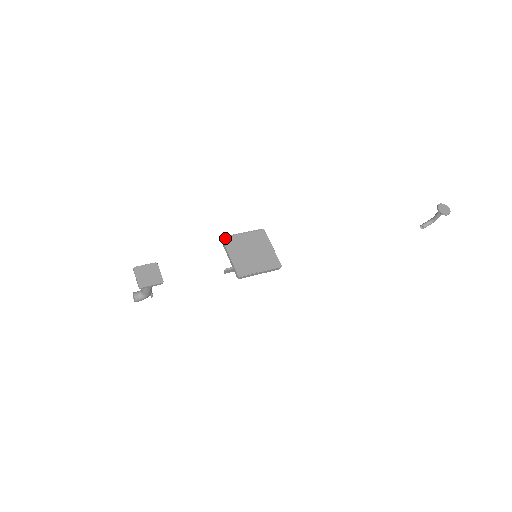
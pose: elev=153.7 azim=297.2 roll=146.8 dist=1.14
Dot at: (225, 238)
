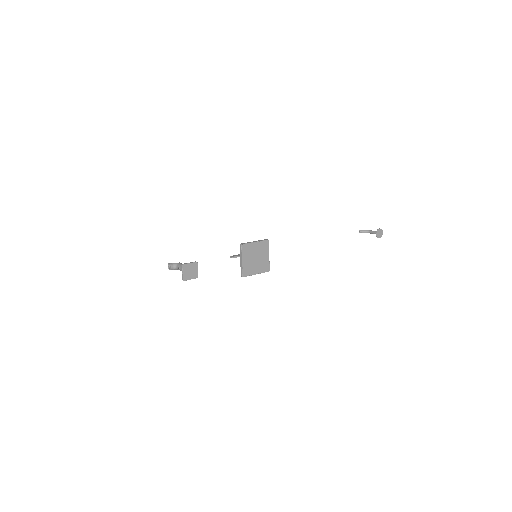
Dot at: (243, 245)
